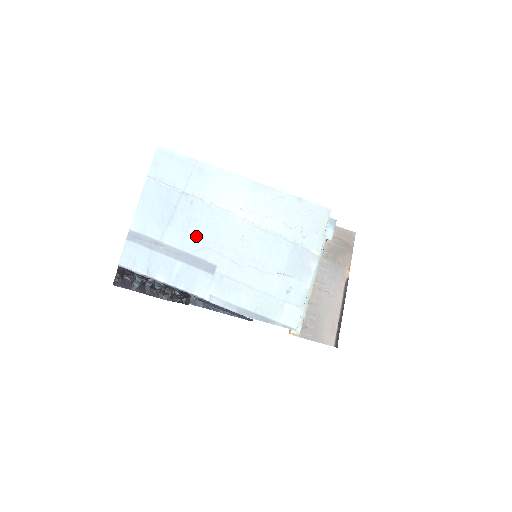
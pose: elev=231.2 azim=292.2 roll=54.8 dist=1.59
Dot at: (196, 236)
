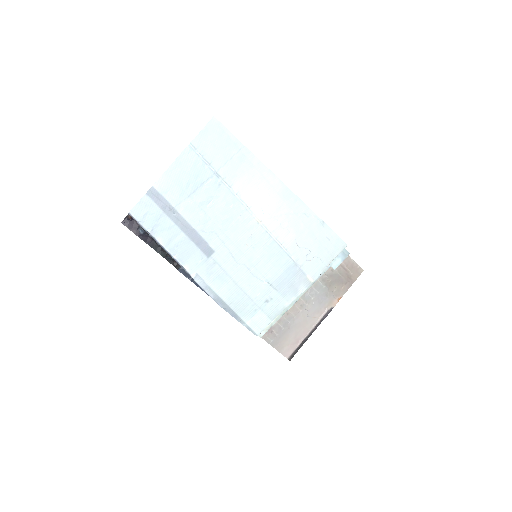
Dot at: (209, 217)
